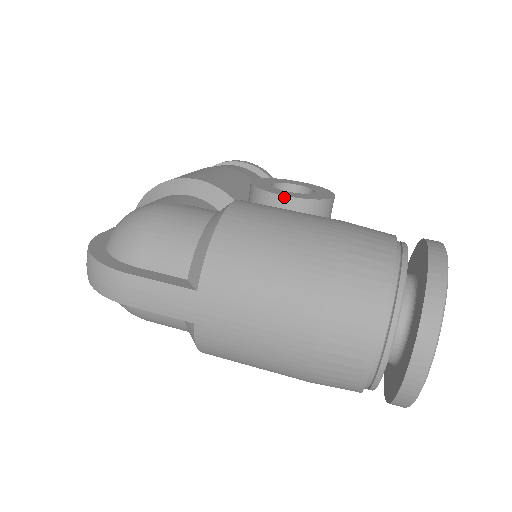
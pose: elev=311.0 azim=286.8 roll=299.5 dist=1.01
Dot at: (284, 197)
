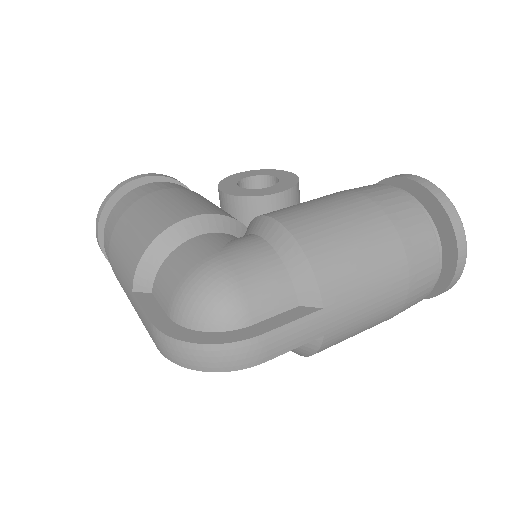
Dot at: (279, 194)
